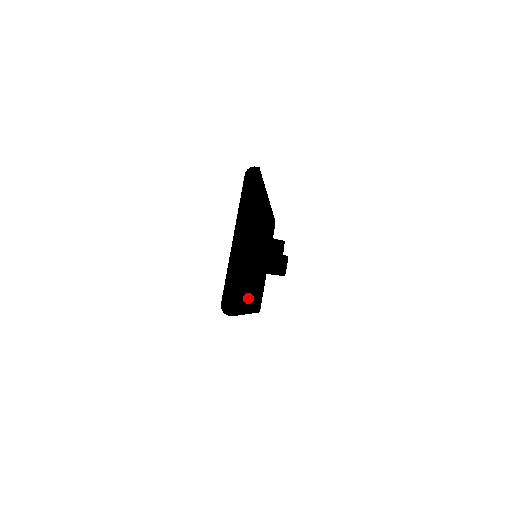
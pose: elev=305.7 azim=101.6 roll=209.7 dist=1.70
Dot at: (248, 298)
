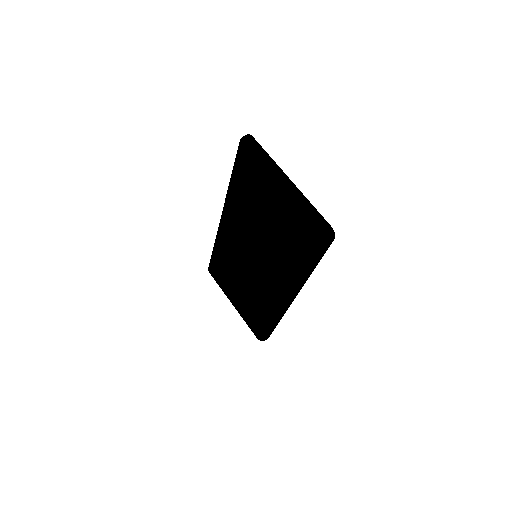
Dot at: occluded
